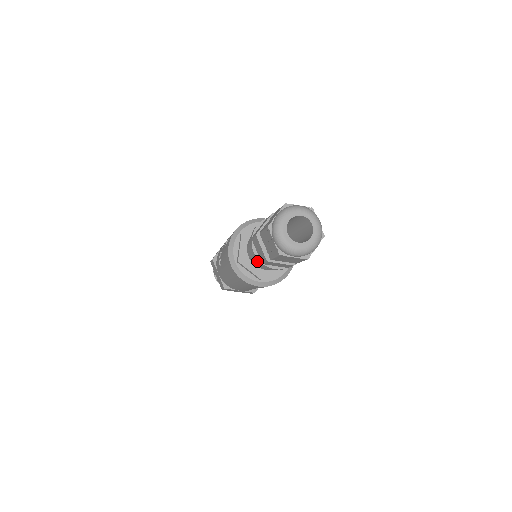
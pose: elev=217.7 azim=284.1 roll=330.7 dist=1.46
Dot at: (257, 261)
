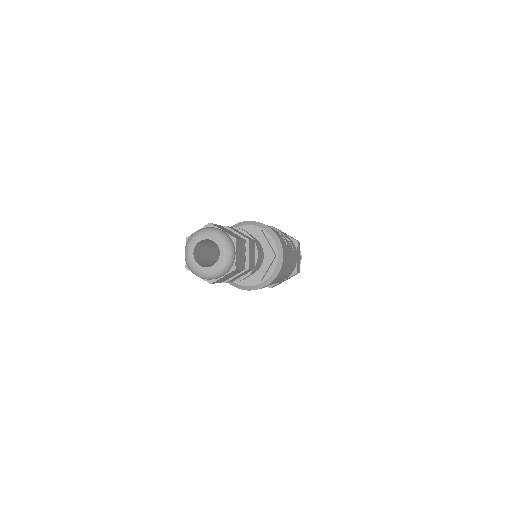
Dot at: occluded
